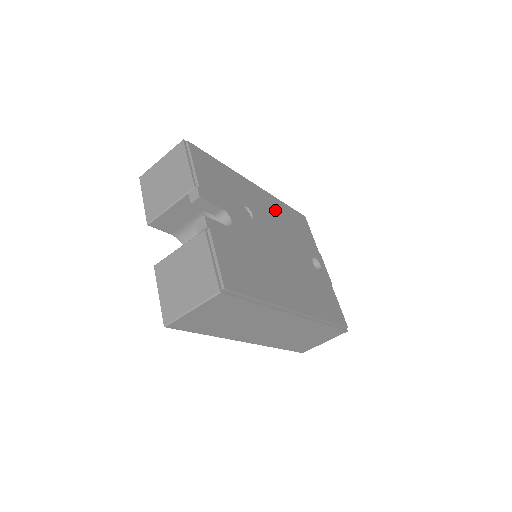
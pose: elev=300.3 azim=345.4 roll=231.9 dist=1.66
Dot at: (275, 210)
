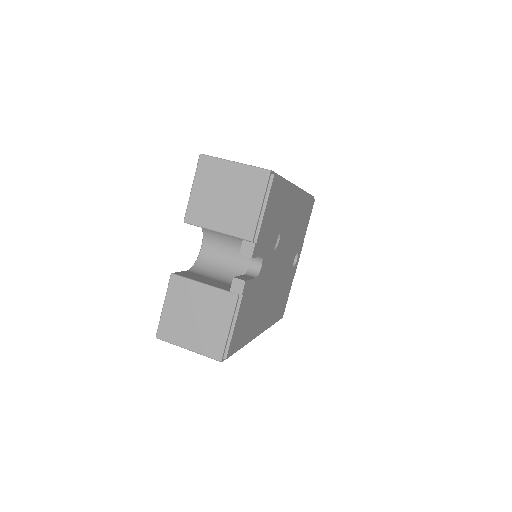
Dot at: (298, 214)
